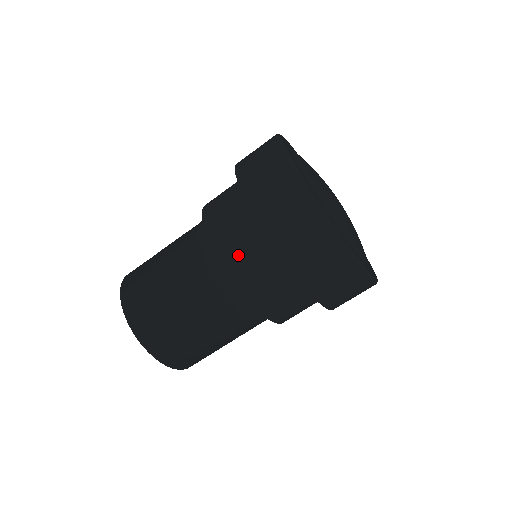
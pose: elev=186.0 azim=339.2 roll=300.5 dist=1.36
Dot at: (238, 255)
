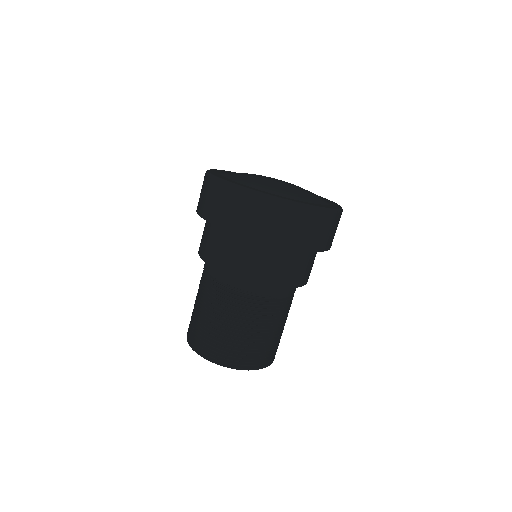
Dot at: (210, 249)
